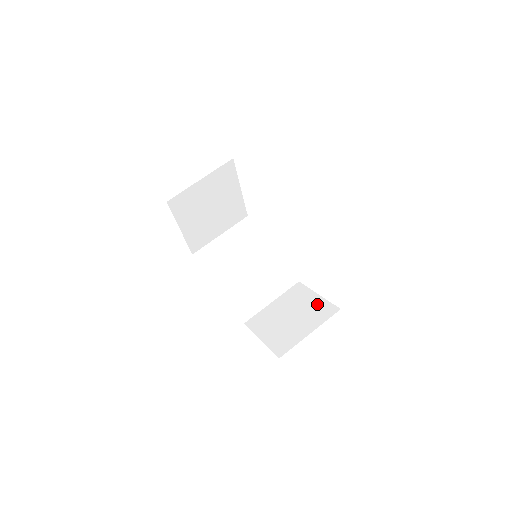
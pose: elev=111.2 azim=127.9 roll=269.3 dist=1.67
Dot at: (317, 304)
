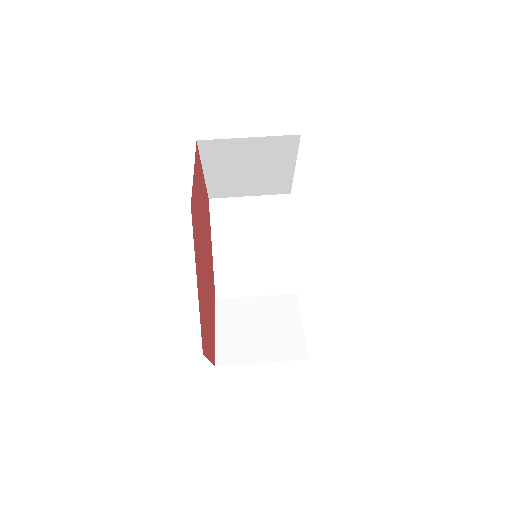
Dot at: (292, 335)
